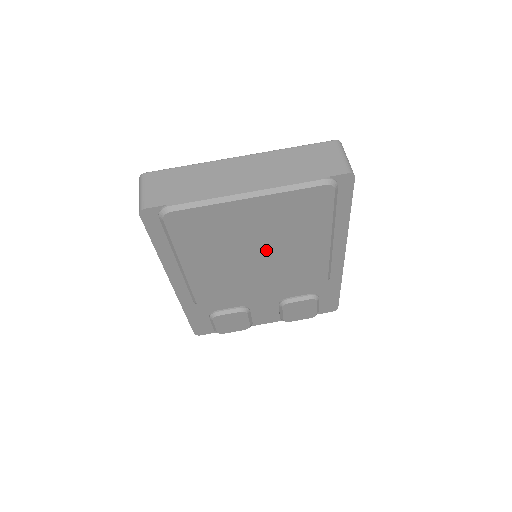
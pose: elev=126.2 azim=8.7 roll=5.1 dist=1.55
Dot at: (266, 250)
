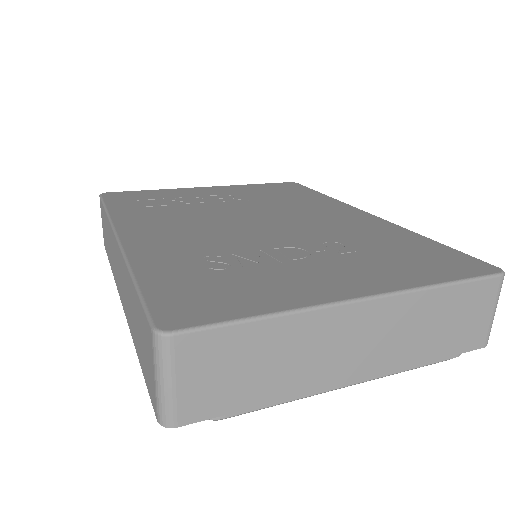
Dot at: occluded
